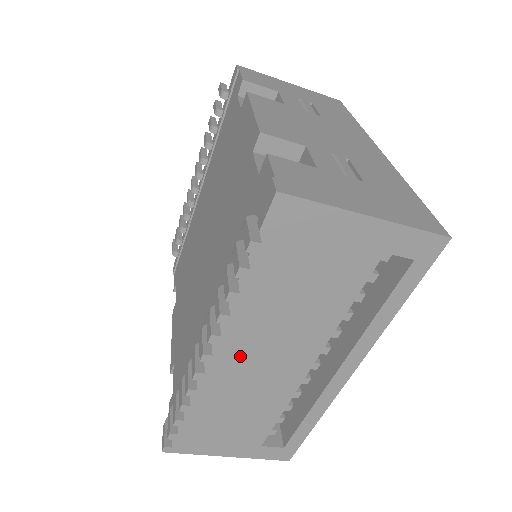
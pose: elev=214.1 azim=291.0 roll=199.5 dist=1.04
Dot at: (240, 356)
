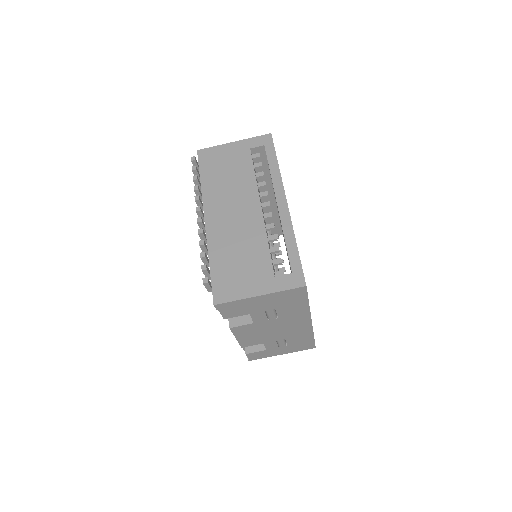
Dot at: (221, 216)
